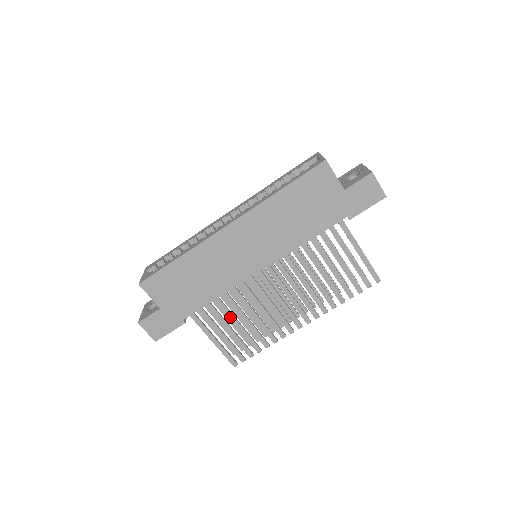
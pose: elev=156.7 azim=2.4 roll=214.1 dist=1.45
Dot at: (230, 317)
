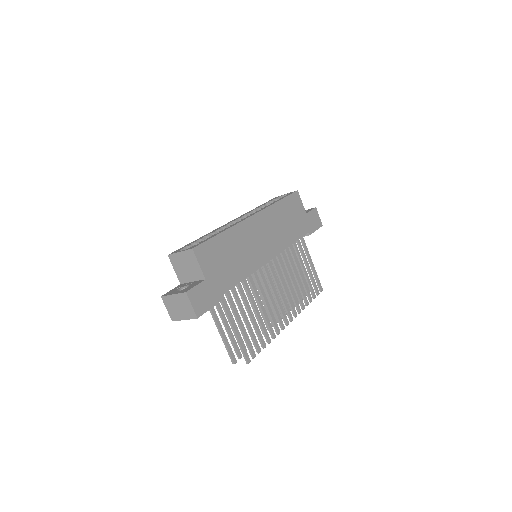
Dot at: (247, 305)
